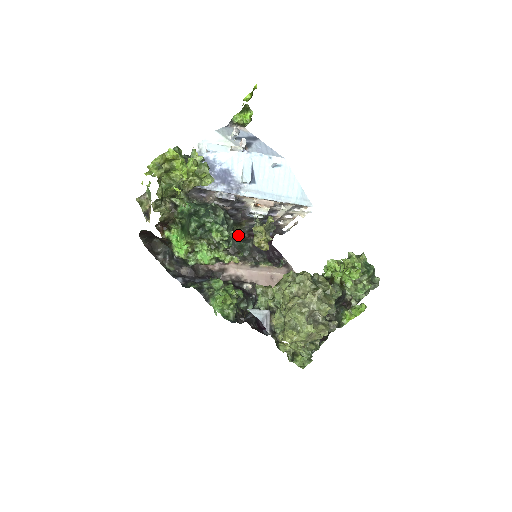
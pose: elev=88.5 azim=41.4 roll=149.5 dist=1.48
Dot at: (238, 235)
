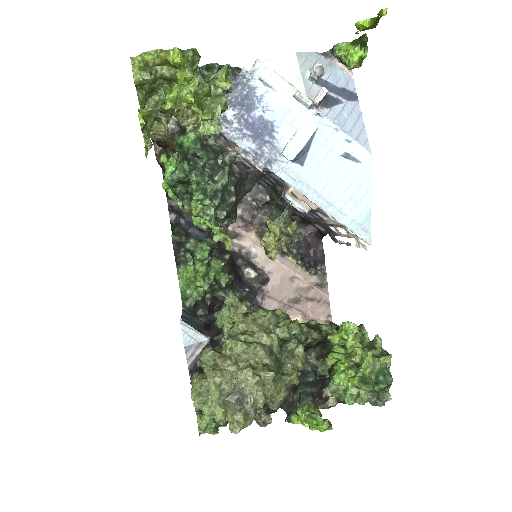
Dot at: (280, 205)
